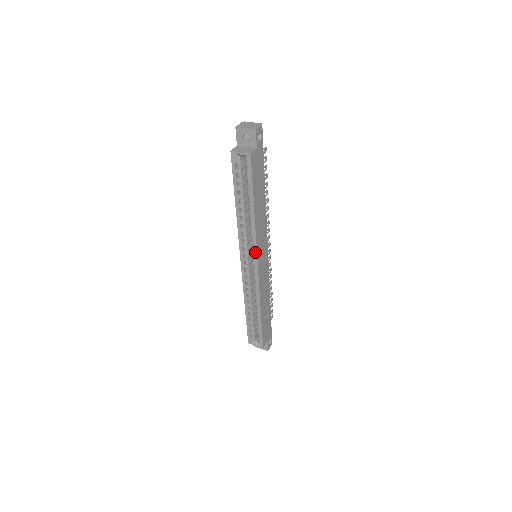
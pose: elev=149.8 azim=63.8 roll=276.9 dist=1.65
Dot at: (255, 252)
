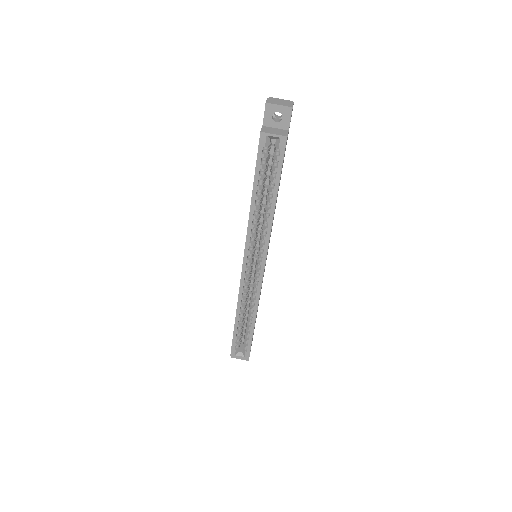
Dot at: (265, 252)
